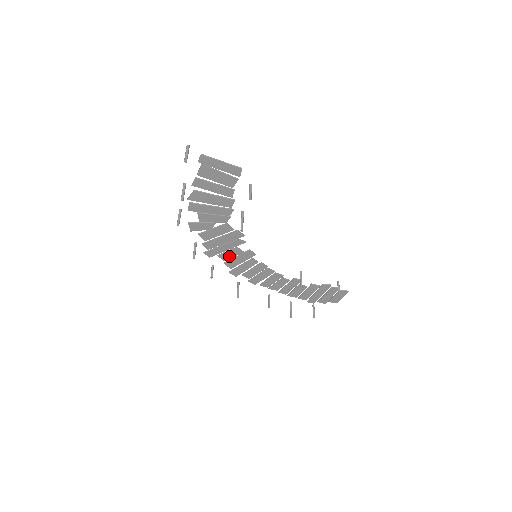
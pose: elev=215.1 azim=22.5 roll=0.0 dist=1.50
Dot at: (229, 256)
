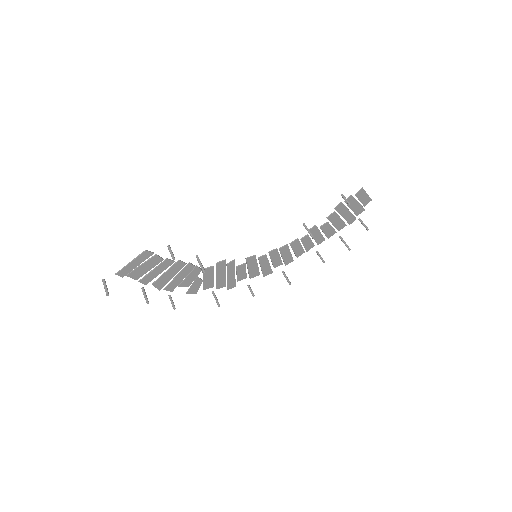
Dot at: (243, 274)
